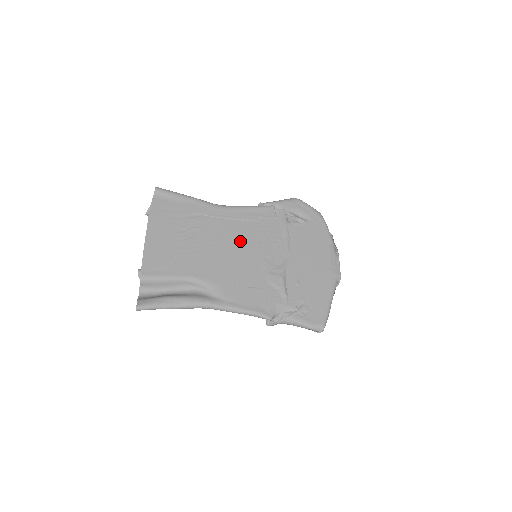
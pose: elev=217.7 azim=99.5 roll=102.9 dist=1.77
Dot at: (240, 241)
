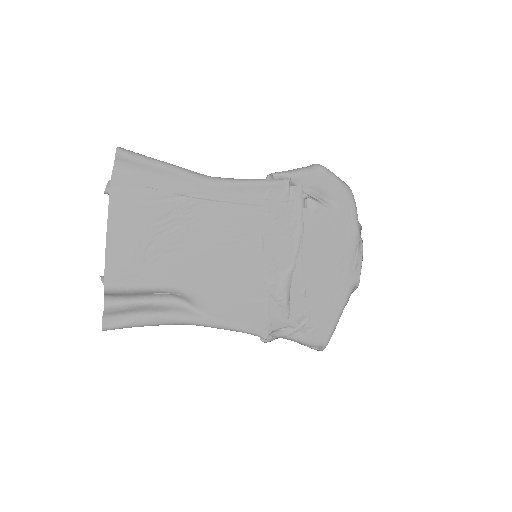
Dot at: (237, 236)
